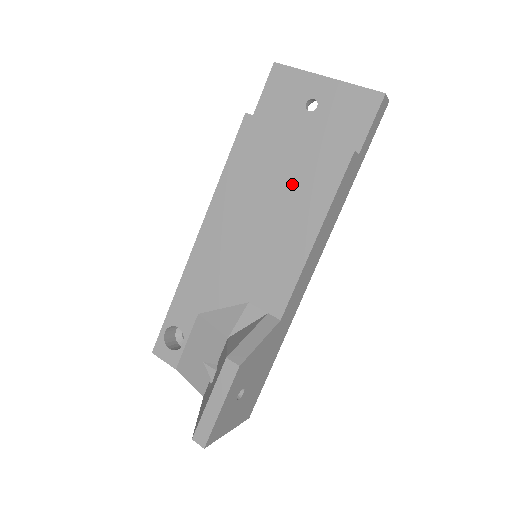
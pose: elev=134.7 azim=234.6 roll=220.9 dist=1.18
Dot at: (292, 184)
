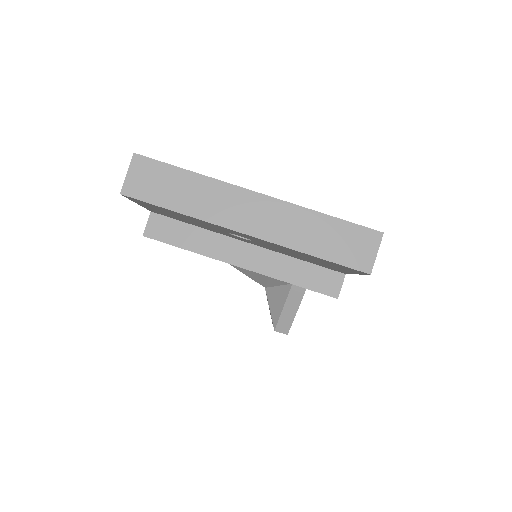
Dot at: occluded
